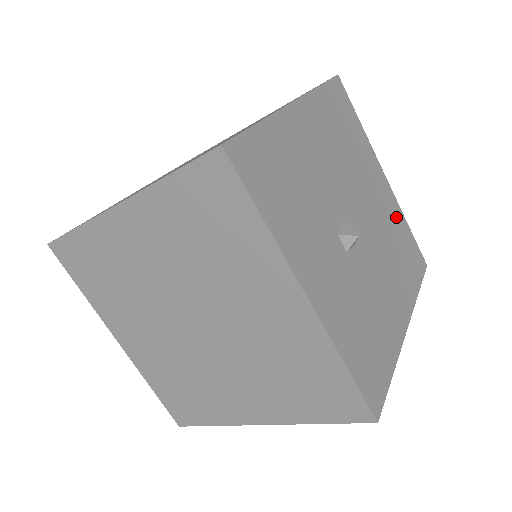
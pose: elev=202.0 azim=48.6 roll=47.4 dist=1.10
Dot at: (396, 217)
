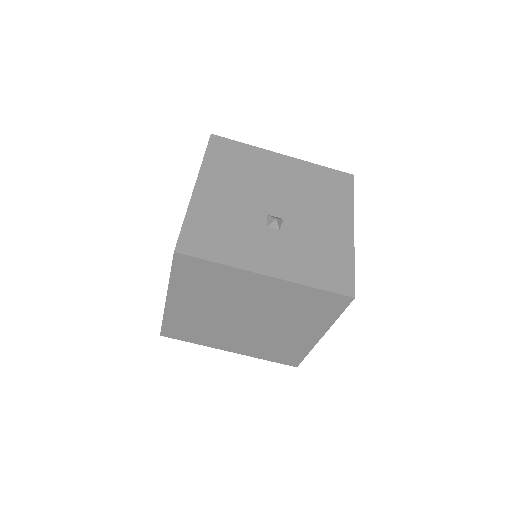
Dot at: (307, 171)
